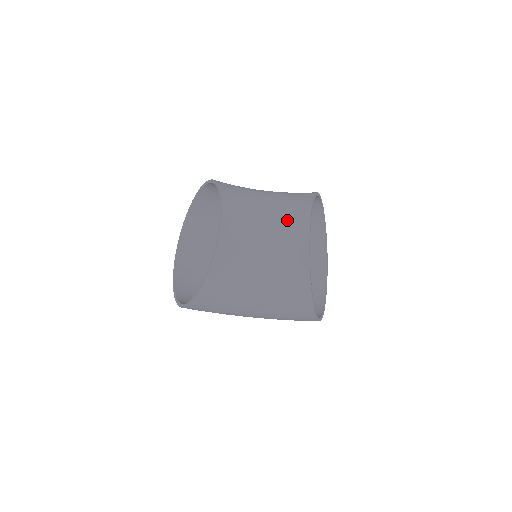
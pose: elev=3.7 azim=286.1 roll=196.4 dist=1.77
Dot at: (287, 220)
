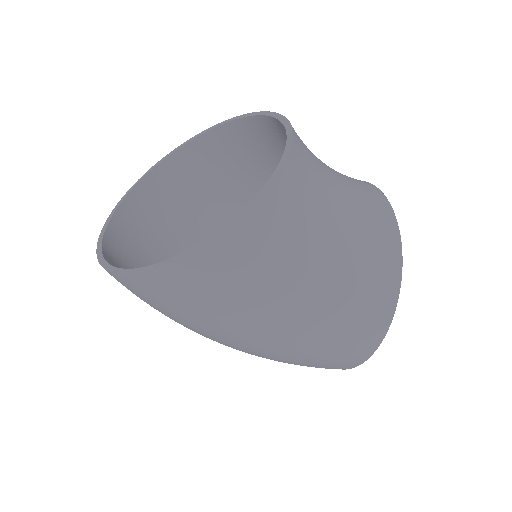
Dot at: occluded
